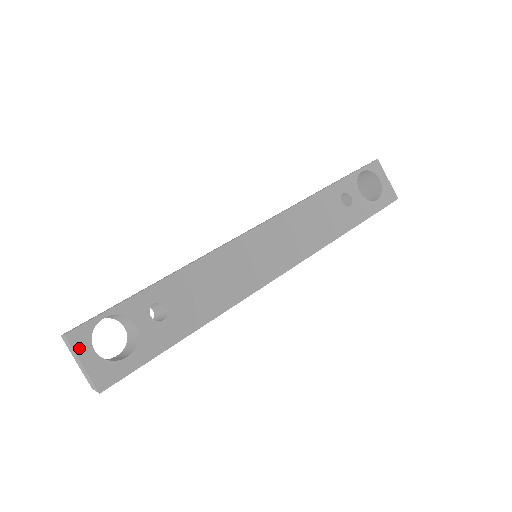
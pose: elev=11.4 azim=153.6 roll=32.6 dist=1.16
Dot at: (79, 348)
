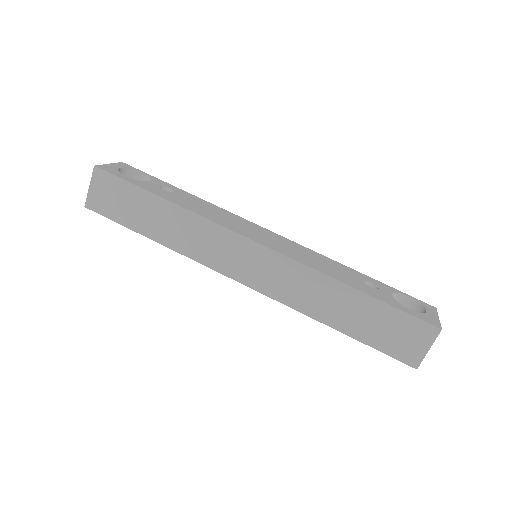
Dot at: (118, 164)
